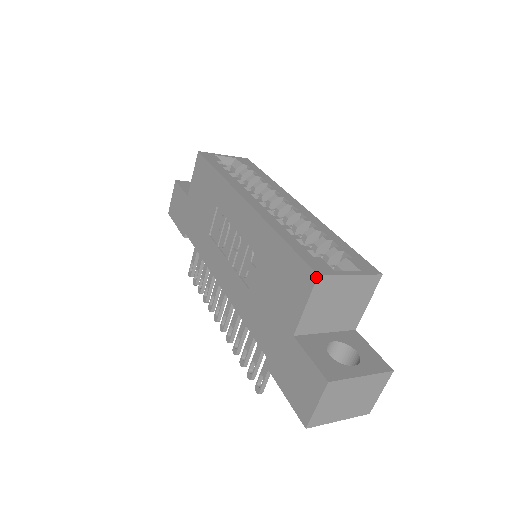
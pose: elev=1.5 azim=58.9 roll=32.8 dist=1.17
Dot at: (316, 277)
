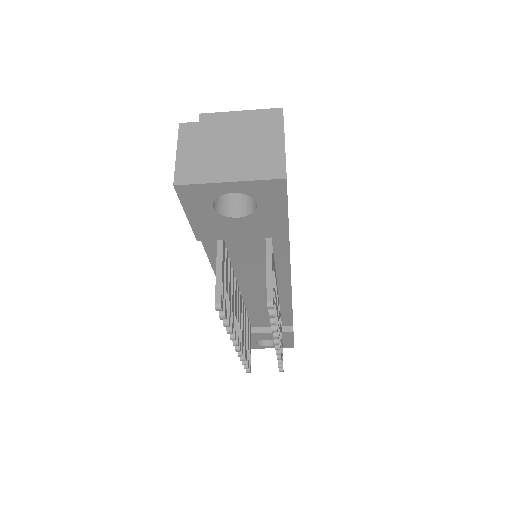
Dot at: (199, 117)
